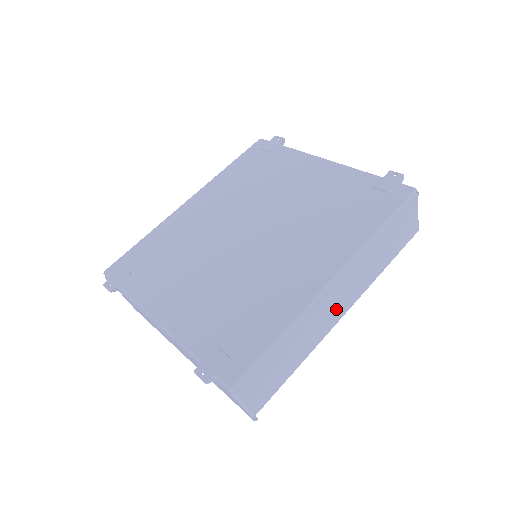
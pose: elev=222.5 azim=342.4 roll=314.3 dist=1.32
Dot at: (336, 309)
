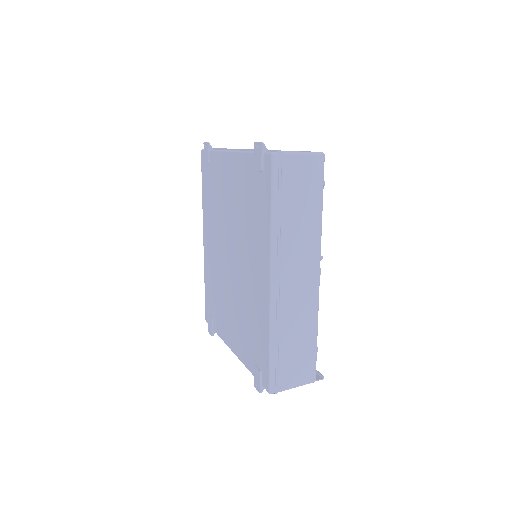
Dot at: (303, 284)
